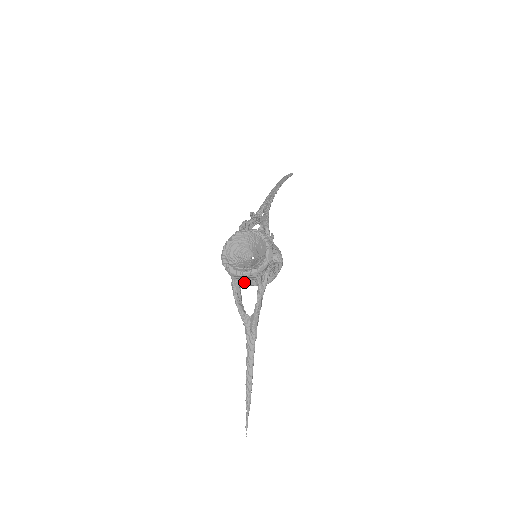
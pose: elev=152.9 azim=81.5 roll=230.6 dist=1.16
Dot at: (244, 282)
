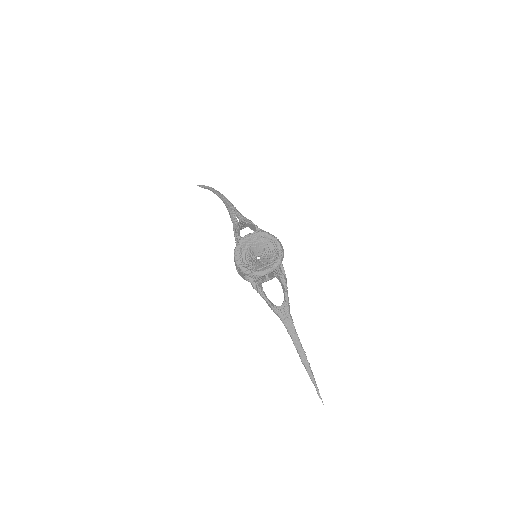
Dot at: (262, 281)
